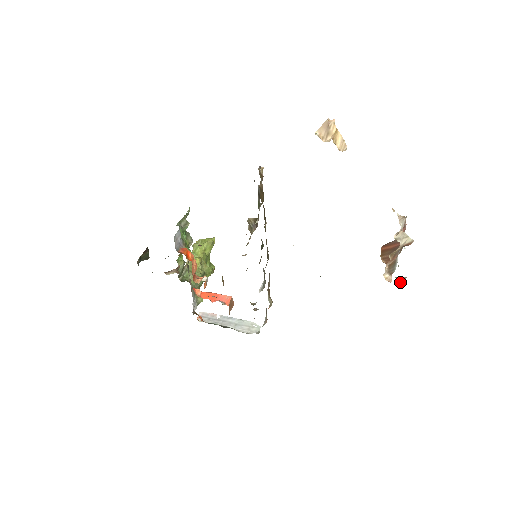
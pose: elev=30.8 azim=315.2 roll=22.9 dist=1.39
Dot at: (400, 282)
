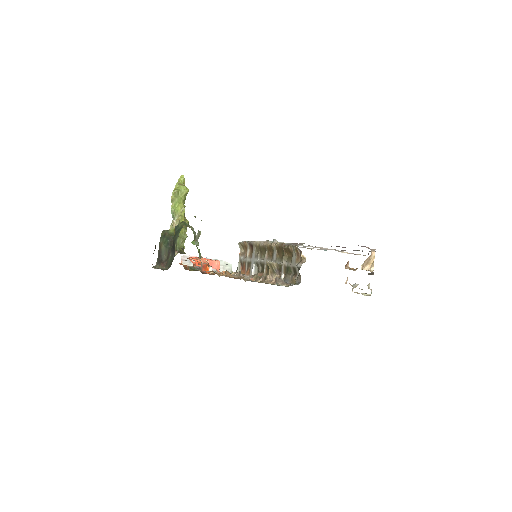
Dot at: occluded
